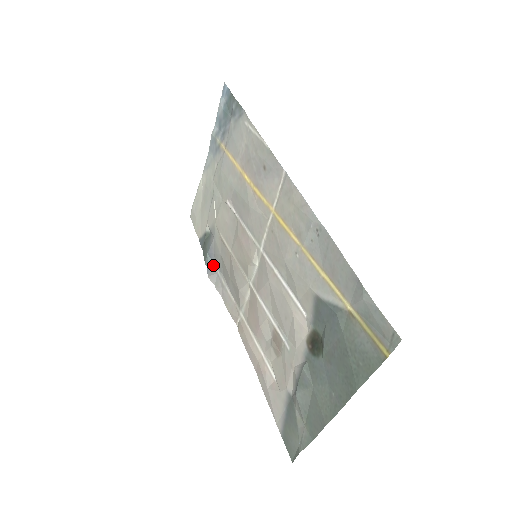
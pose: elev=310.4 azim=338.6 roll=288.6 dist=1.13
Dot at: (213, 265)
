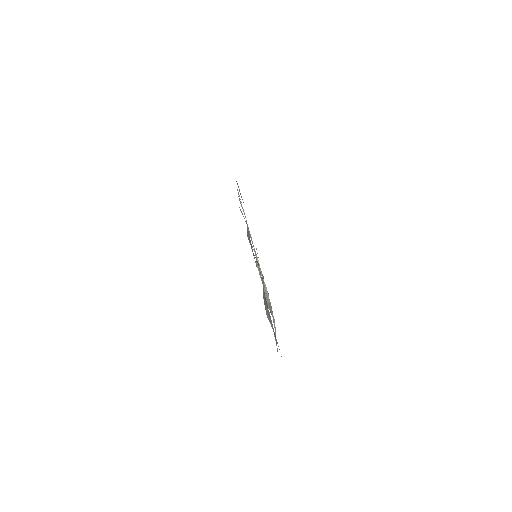
Dot at: occluded
